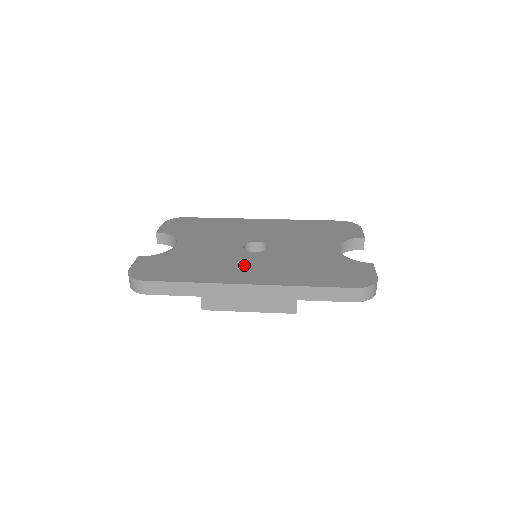
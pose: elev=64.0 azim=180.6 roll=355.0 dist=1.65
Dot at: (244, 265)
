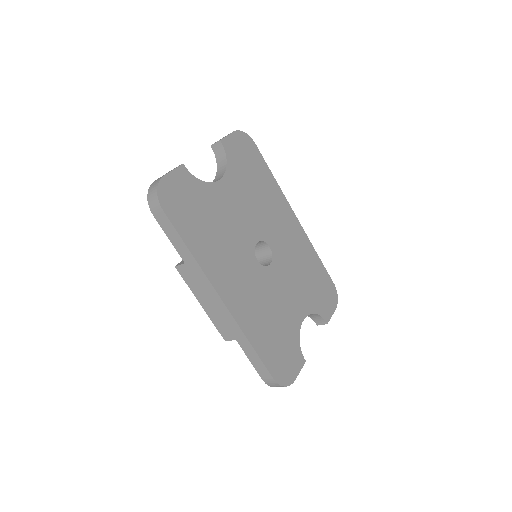
Dot at: (239, 271)
